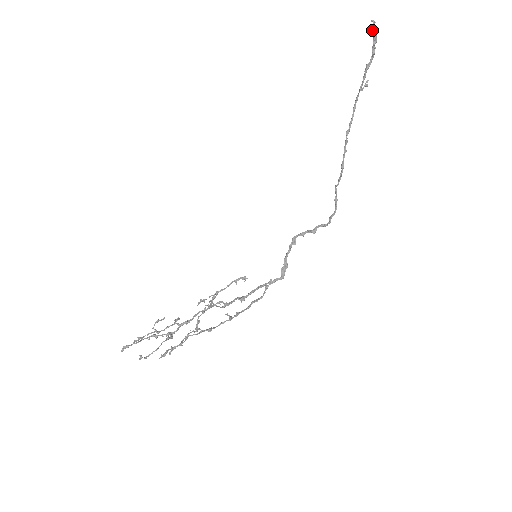
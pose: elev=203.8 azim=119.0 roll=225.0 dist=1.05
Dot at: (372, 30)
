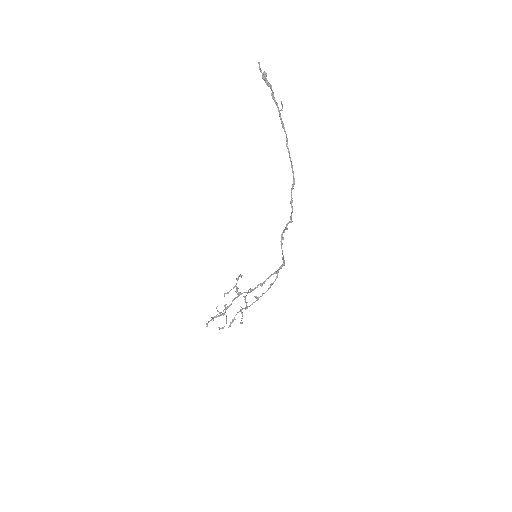
Dot at: (260, 70)
